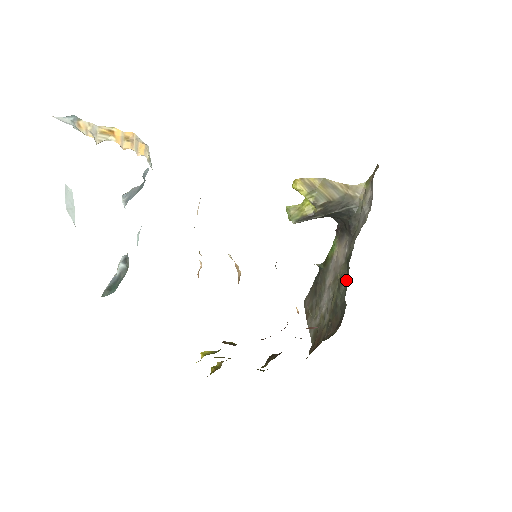
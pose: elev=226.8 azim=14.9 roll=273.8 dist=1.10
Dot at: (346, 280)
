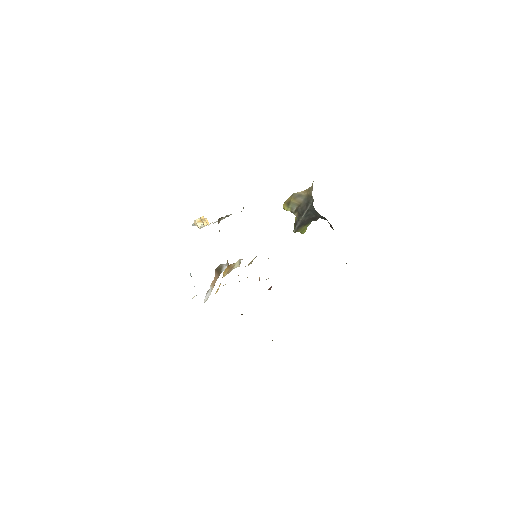
Dot at: occluded
